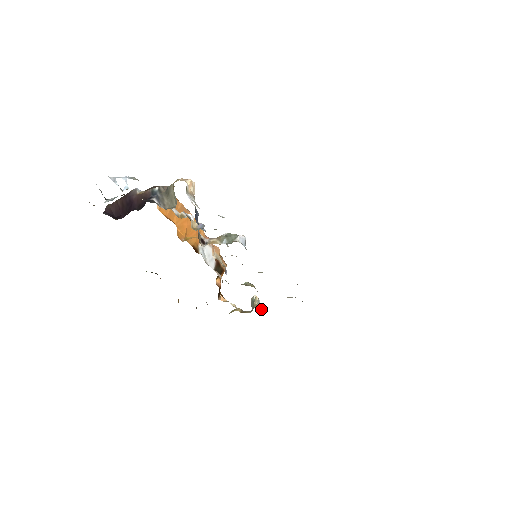
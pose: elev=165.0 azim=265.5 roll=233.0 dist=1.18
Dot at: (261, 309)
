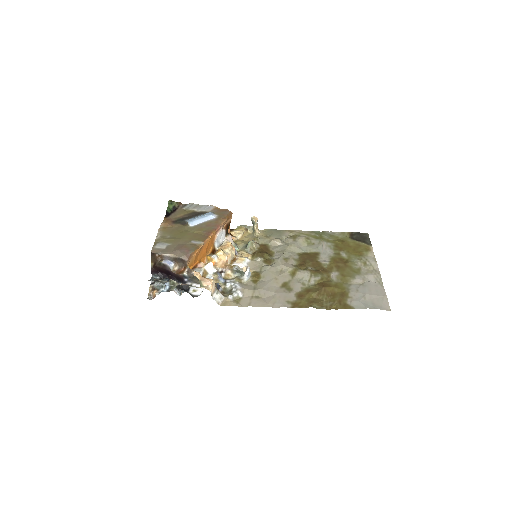
Dot at: (259, 233)
